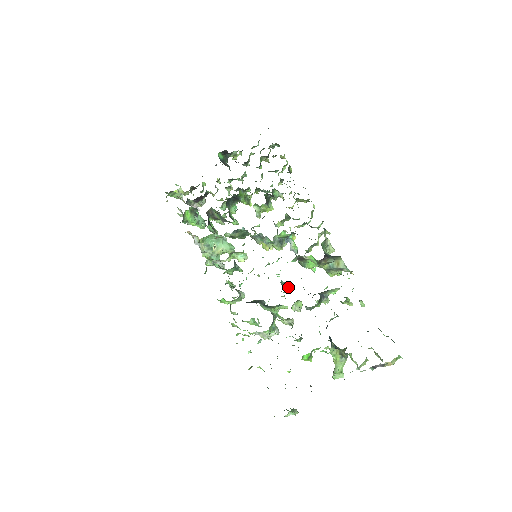
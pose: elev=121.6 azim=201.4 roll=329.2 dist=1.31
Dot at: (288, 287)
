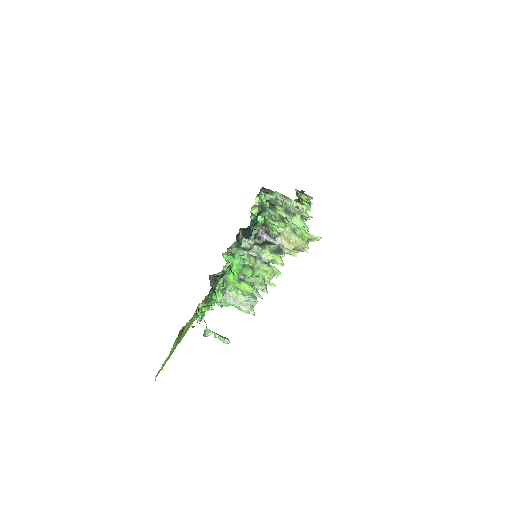
Dot at: occluded
